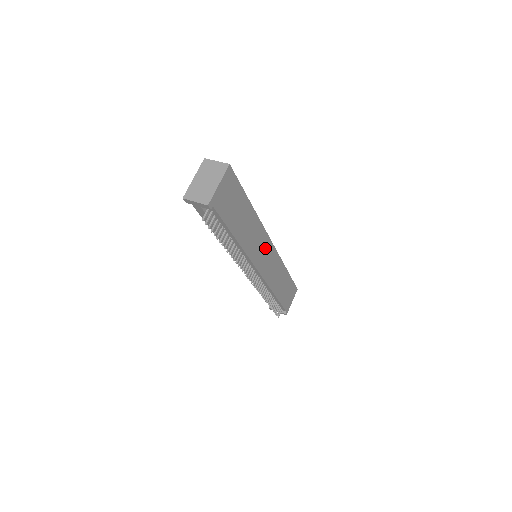
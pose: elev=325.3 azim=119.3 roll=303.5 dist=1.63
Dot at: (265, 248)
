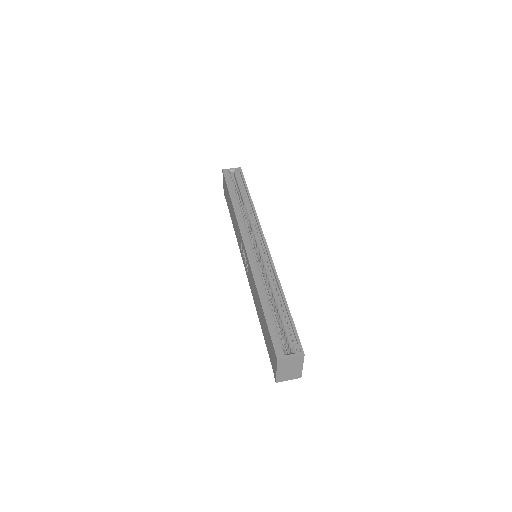
Dot at: occluded
